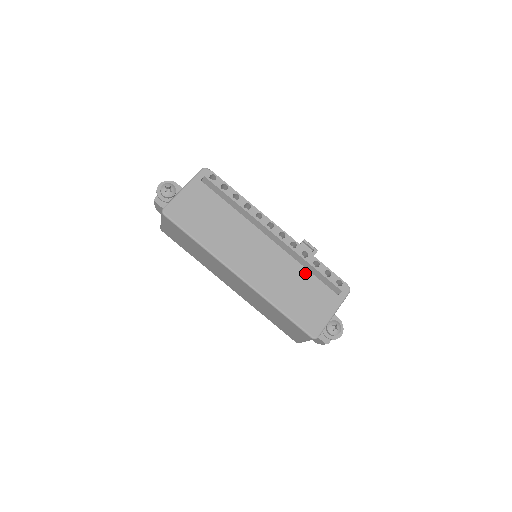
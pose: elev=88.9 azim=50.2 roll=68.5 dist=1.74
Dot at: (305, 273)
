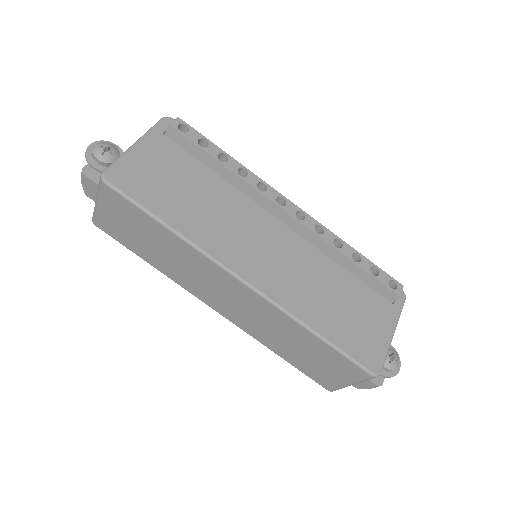
Dot at: (341, 273)
